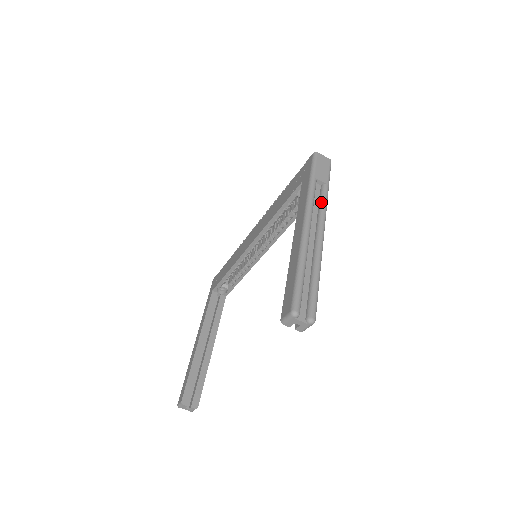
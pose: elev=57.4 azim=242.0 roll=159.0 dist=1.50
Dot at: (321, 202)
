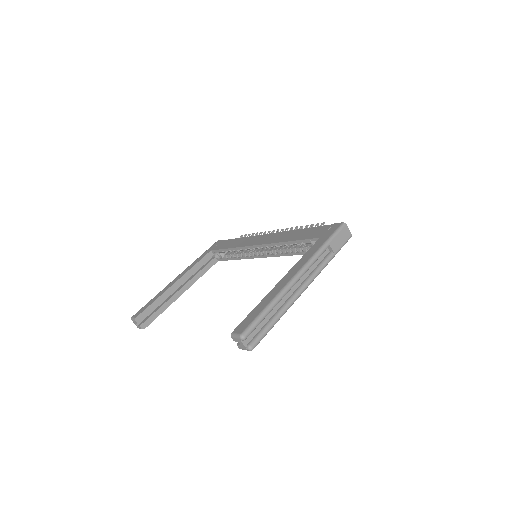
Dot at: (320, 265)
